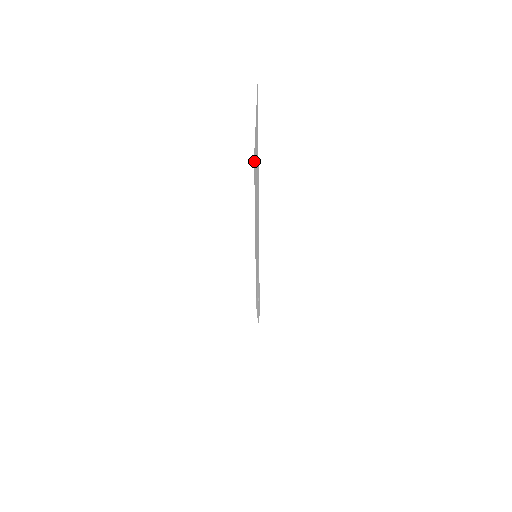
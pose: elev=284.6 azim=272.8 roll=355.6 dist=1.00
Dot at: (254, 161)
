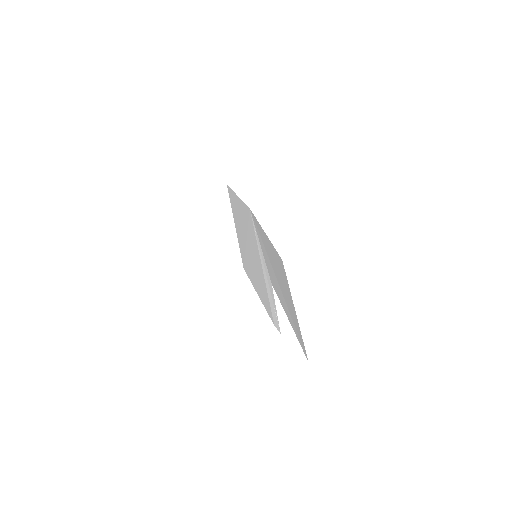
Dot at: (243, 263)
